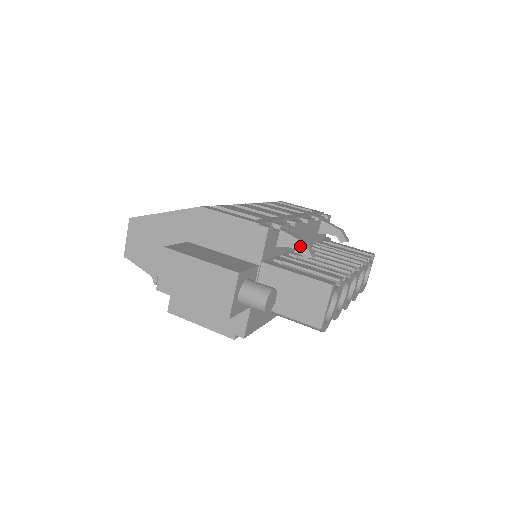
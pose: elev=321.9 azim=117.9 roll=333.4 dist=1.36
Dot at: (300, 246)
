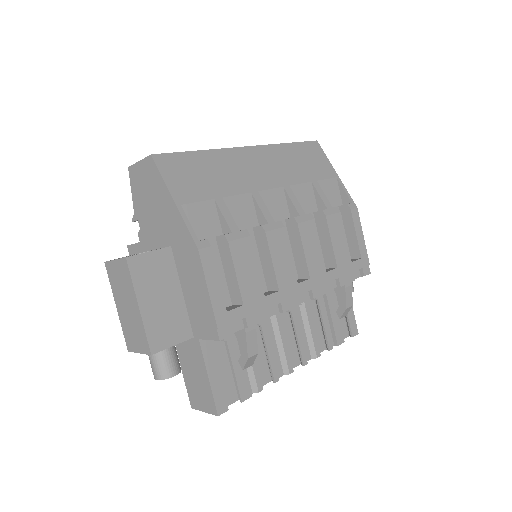
Dot at: (244, 354)
